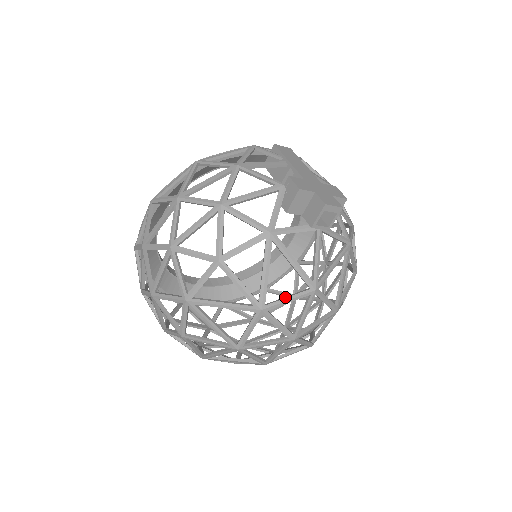
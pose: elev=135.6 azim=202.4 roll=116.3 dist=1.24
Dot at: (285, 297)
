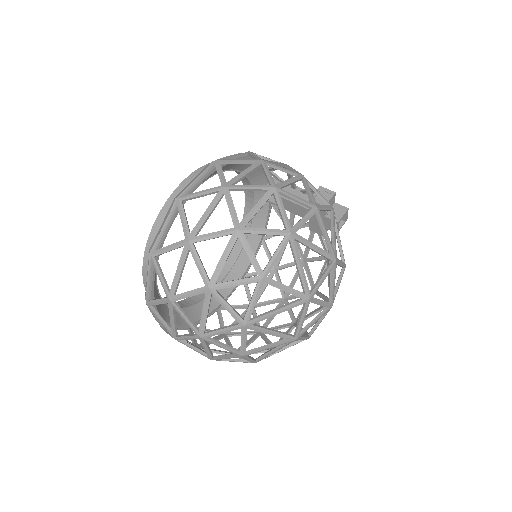
Dot at: (339, 260)
